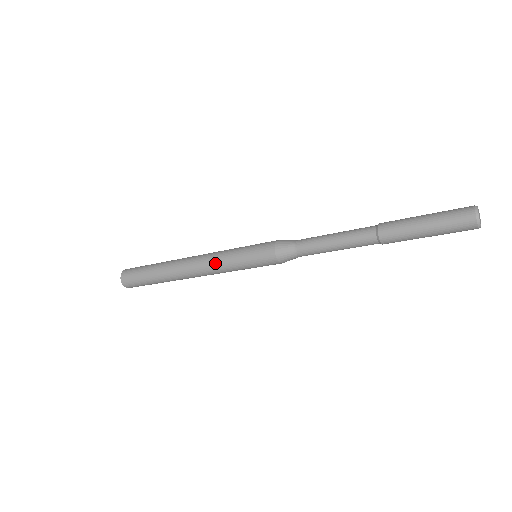
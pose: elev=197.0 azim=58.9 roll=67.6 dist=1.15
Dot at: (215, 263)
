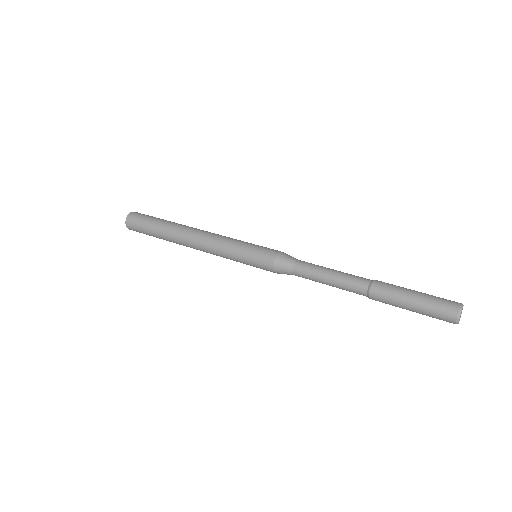
Dot at: occluded
